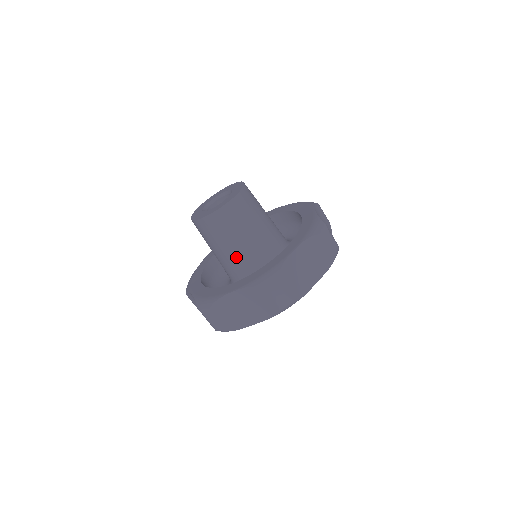
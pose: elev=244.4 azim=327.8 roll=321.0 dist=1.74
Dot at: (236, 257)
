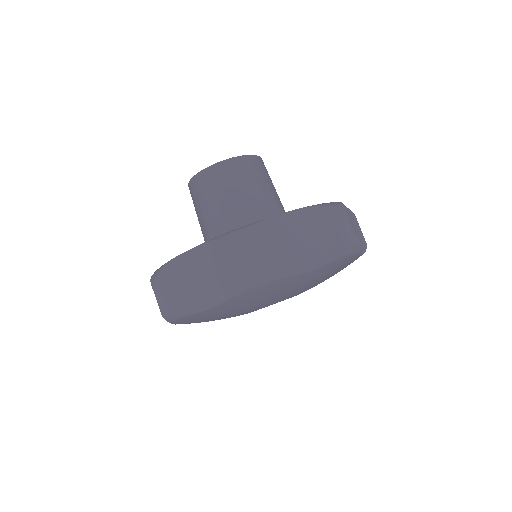
Dot at: (221, 231)
